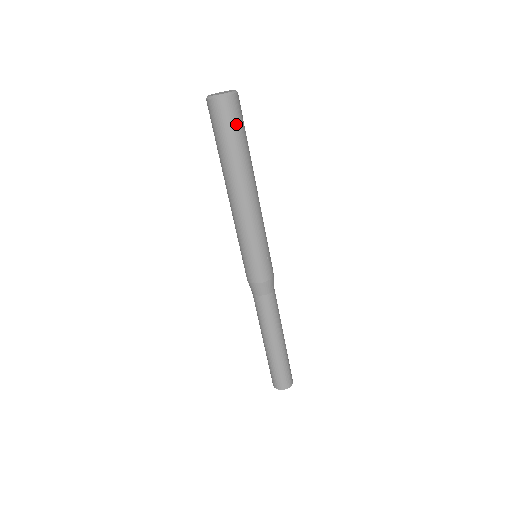
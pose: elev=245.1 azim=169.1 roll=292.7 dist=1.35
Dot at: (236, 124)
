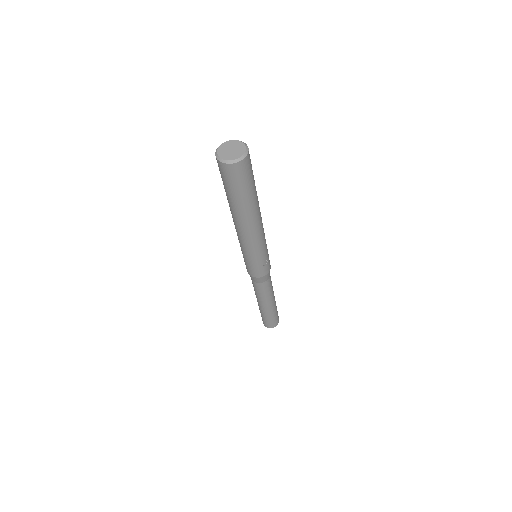
Dot at: (241, 183)
